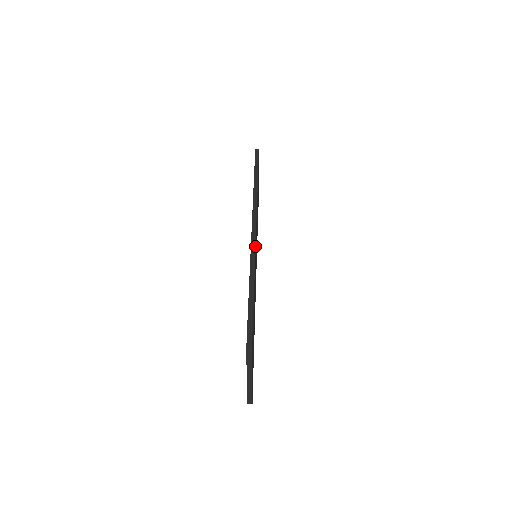
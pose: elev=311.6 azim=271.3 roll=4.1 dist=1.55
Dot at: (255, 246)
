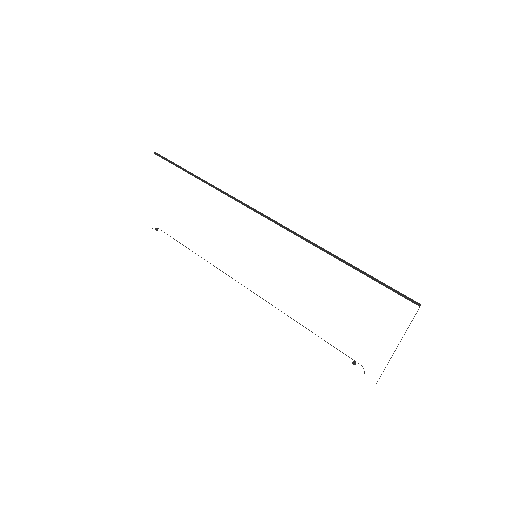
Dot at: (295, 232)
